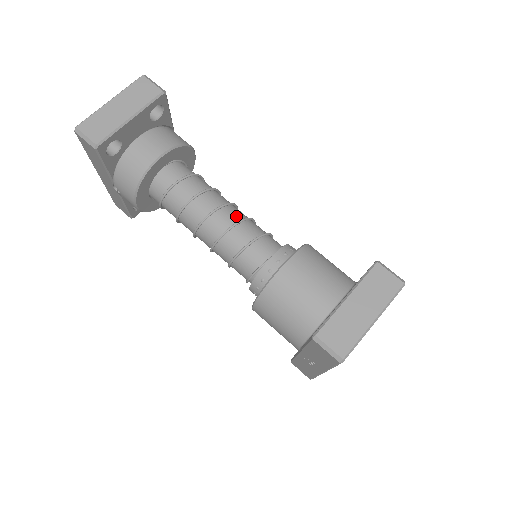
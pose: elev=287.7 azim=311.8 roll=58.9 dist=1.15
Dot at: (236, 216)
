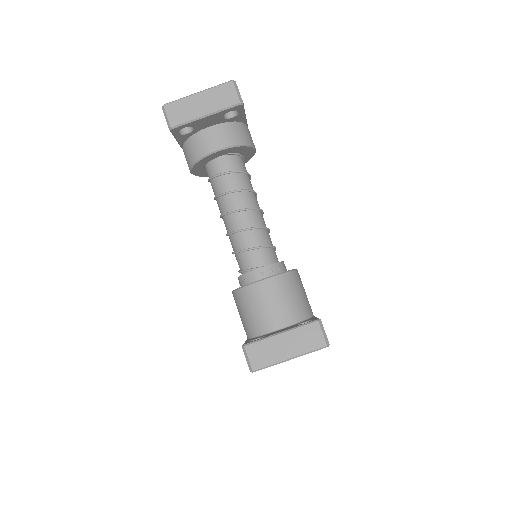
Dot at: (254, 222)
